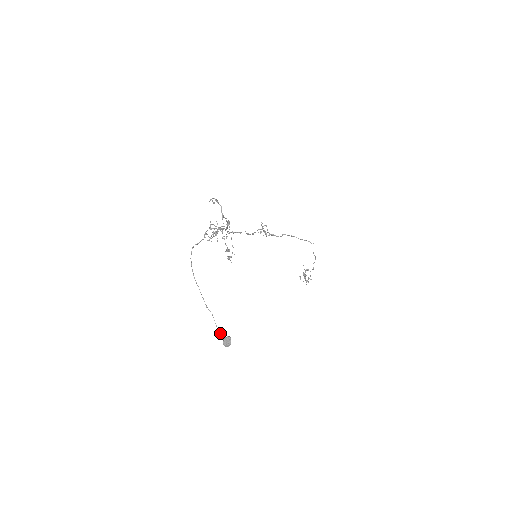
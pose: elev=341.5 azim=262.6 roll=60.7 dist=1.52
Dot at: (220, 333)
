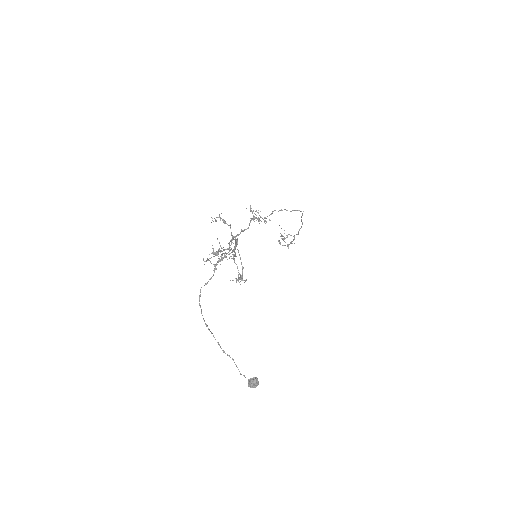
Dot at: occluded
